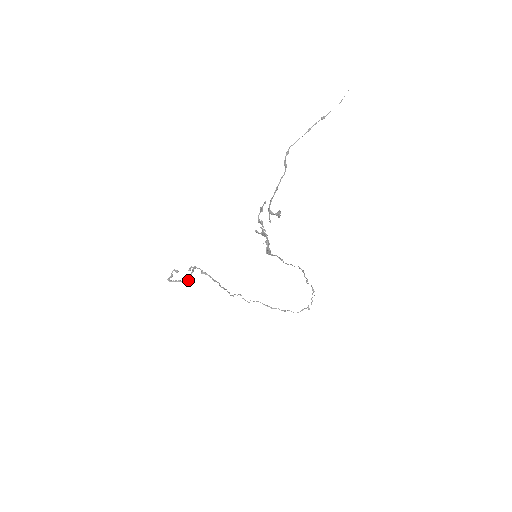
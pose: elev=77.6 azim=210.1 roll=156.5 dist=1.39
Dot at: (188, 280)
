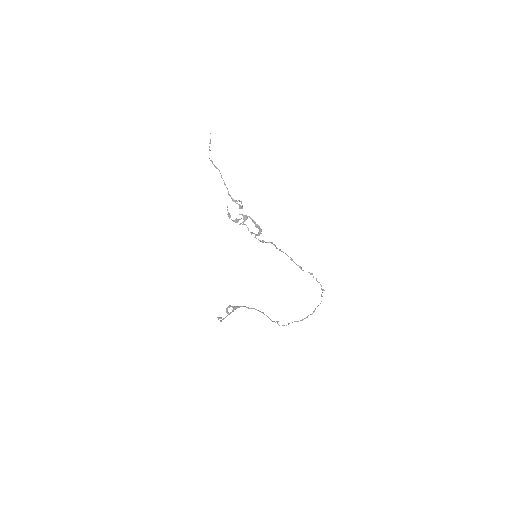
Dot at: (234, 309)
